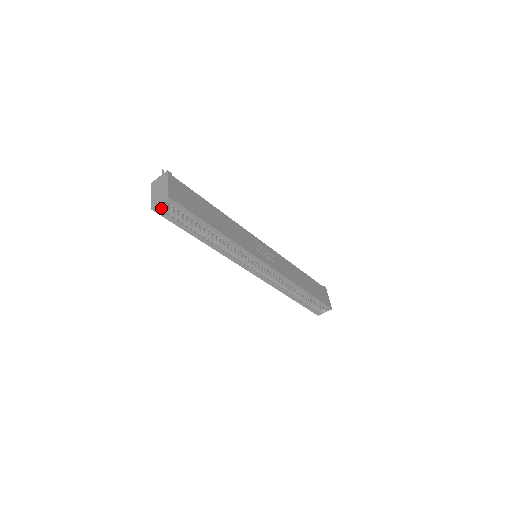
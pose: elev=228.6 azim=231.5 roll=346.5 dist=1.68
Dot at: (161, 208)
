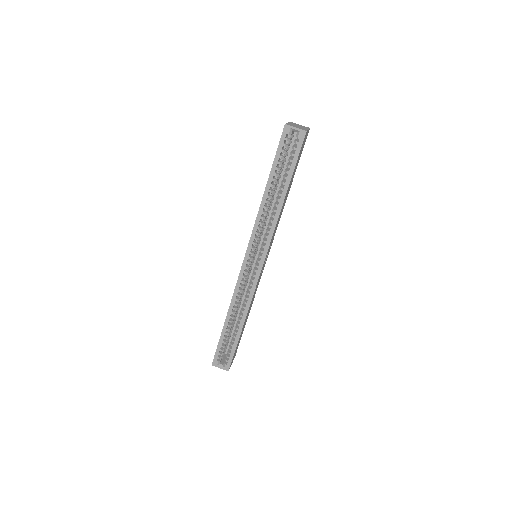
Dot at: (290, 132)
